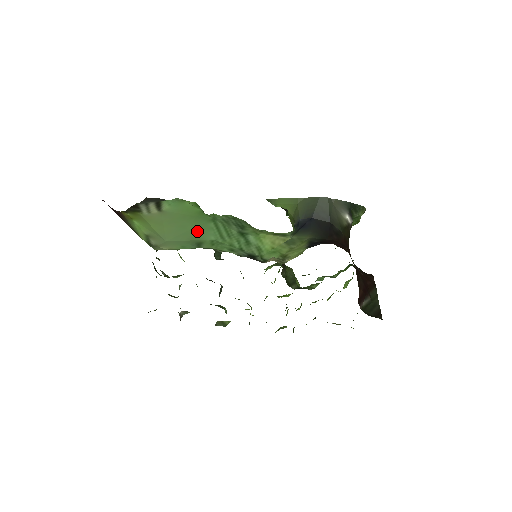
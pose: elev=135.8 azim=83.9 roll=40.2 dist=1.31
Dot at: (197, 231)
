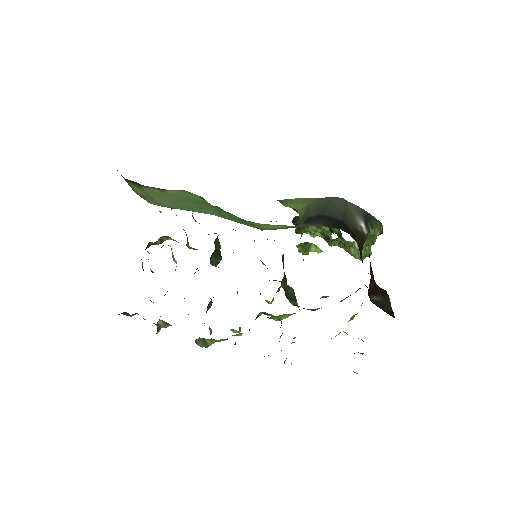
Dot at: (197, 208)
